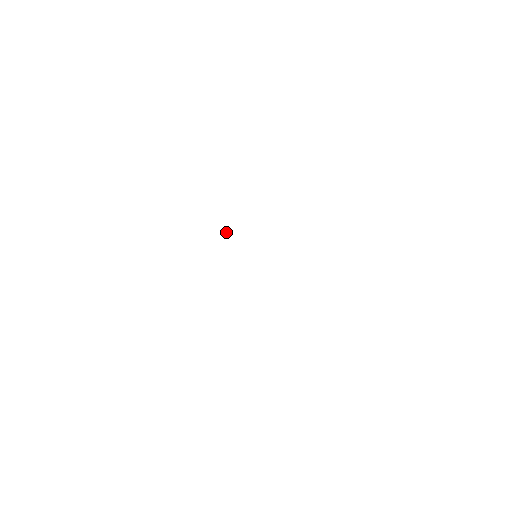
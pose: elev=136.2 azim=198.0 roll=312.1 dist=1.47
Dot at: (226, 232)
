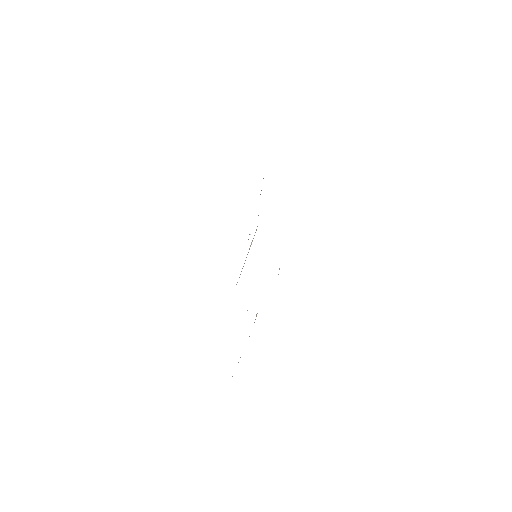
Dot at: occluded
